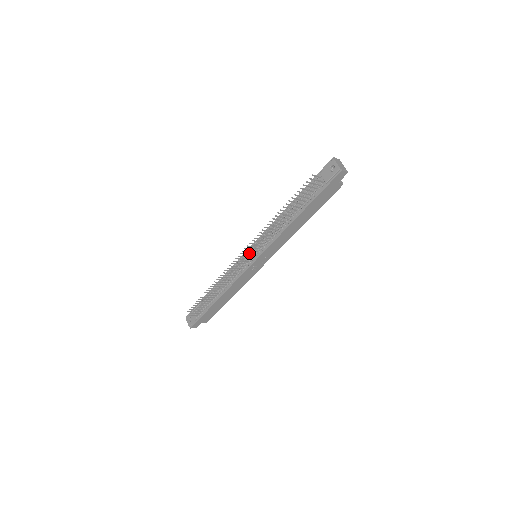
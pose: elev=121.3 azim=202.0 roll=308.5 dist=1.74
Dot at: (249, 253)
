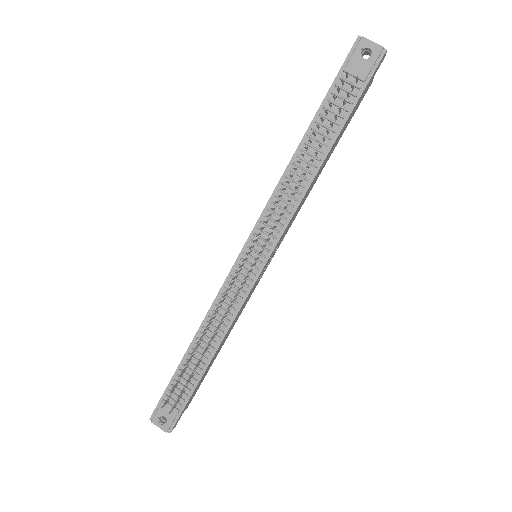
Dot at: (259, 253)
